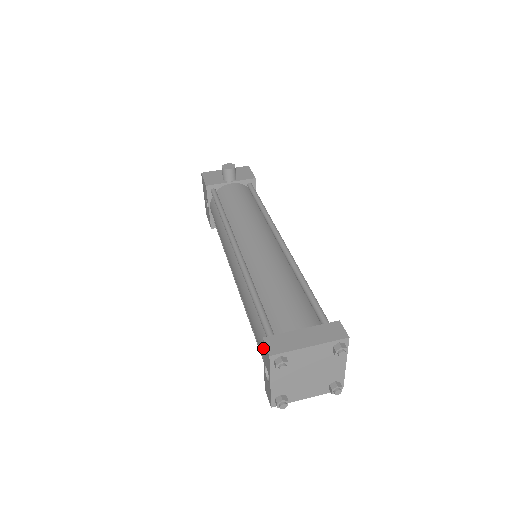
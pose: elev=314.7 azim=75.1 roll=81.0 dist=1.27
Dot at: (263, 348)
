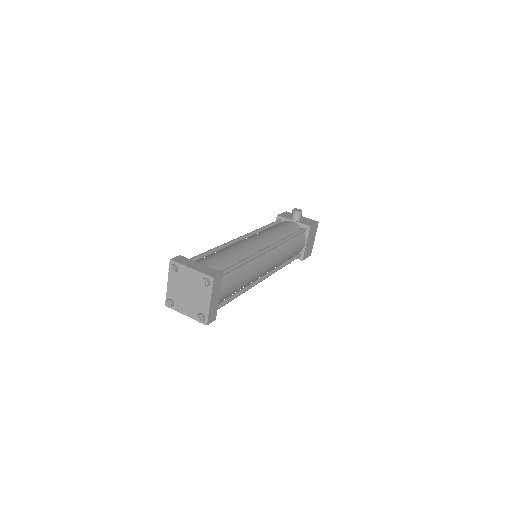
Dot at: occluded
